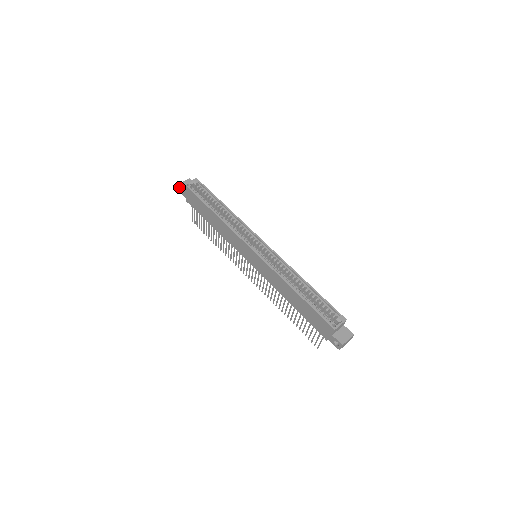
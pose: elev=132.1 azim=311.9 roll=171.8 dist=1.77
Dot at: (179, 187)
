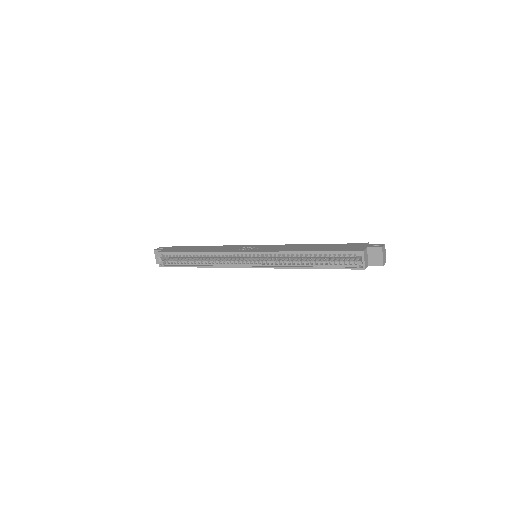
Dot at: occluded
